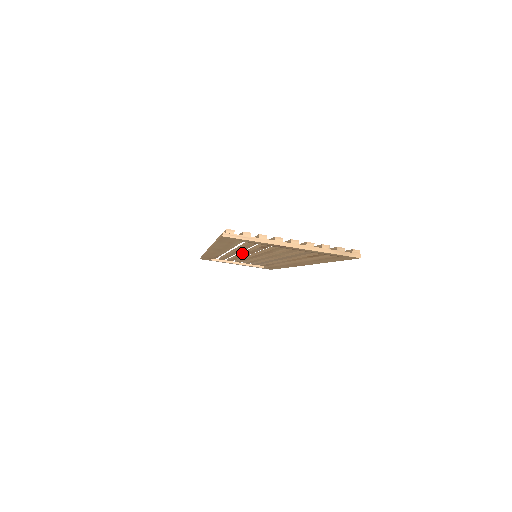
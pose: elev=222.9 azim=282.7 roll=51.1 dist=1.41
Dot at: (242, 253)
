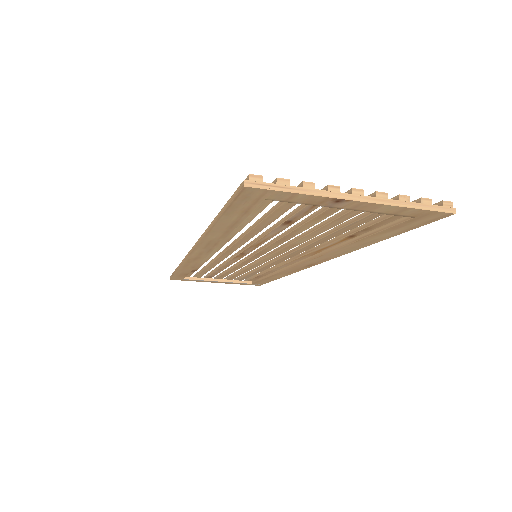
Dot at: (237, 253)
